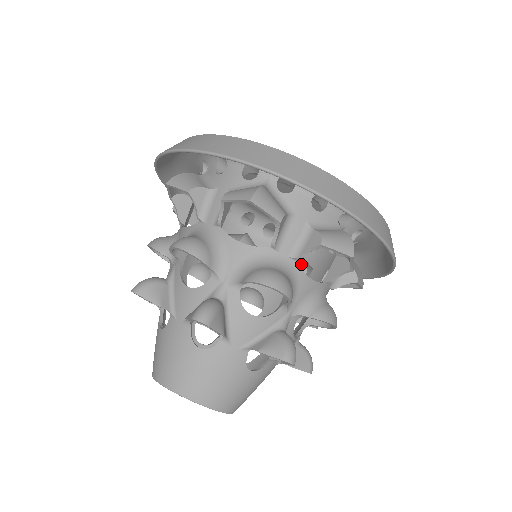
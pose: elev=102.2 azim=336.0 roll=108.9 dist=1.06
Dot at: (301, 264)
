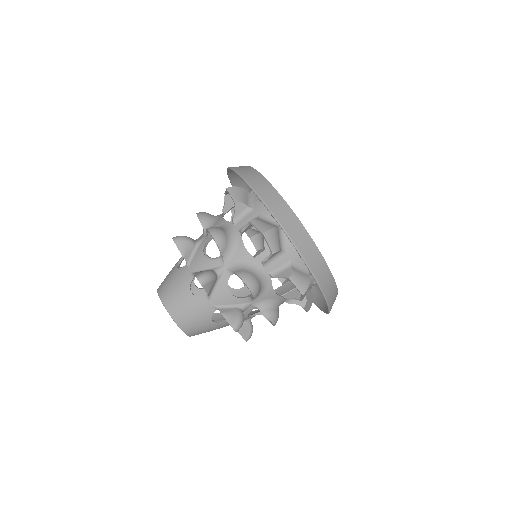
Dot at: occluded
